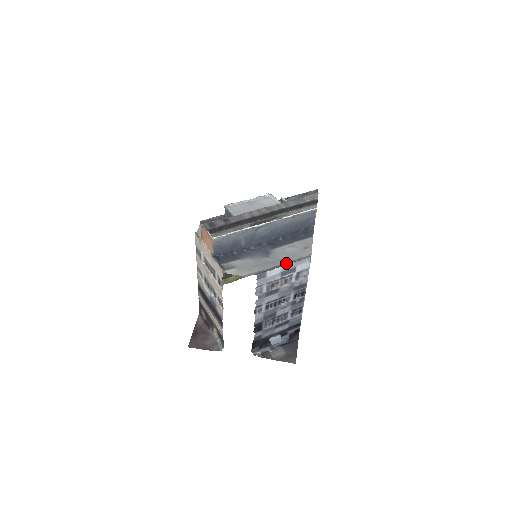
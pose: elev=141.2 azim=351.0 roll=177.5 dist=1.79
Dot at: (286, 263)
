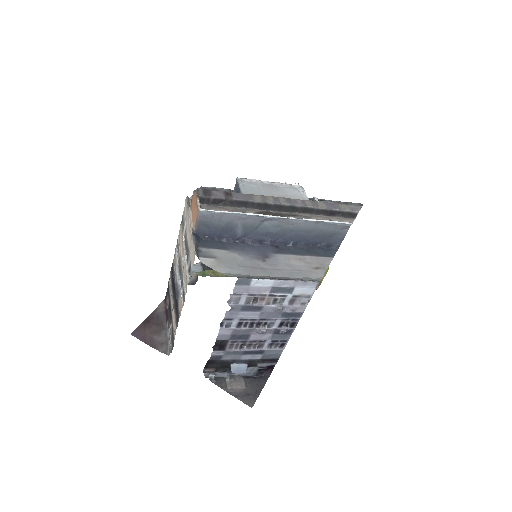
Dot at: (283, 277)
